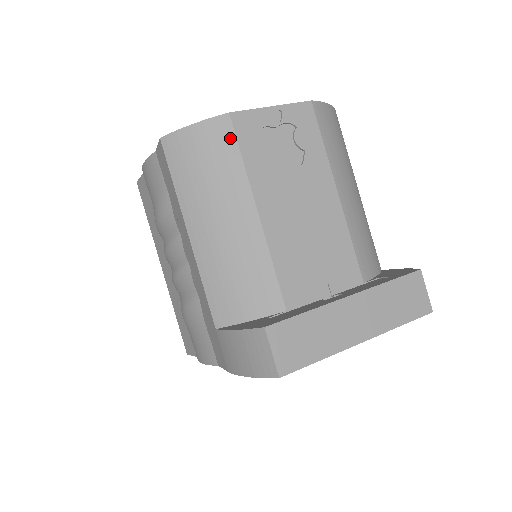
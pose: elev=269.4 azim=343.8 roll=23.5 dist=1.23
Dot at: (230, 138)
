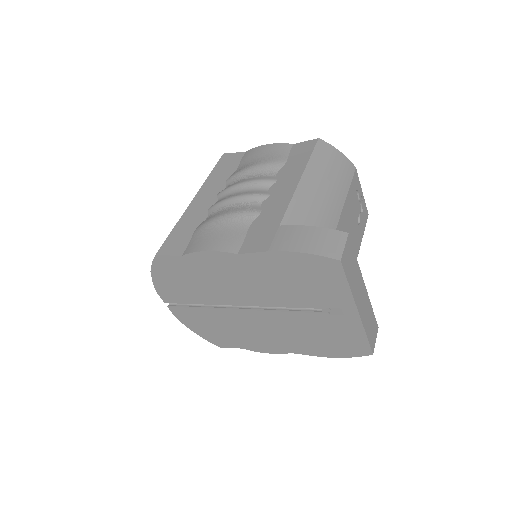
Dot at: (351, 174)
